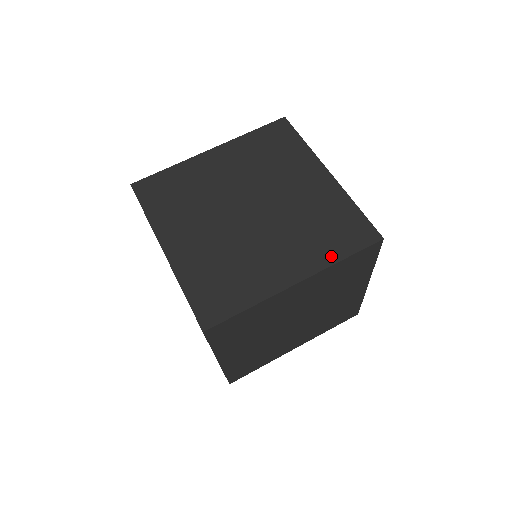
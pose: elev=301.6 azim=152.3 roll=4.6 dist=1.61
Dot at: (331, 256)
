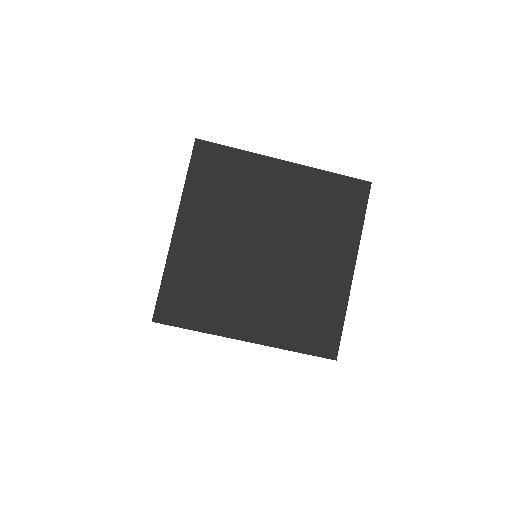
Dot at: (354, 229)
